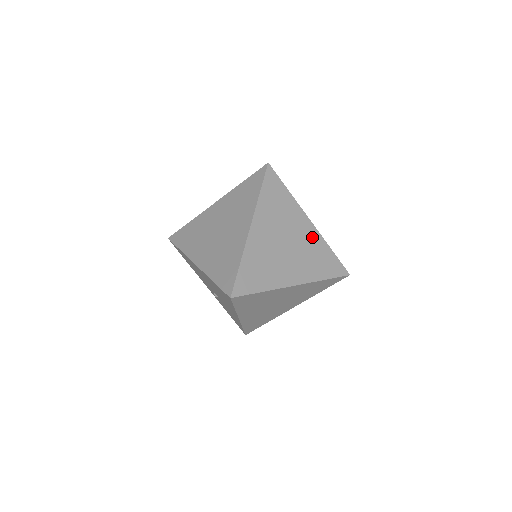
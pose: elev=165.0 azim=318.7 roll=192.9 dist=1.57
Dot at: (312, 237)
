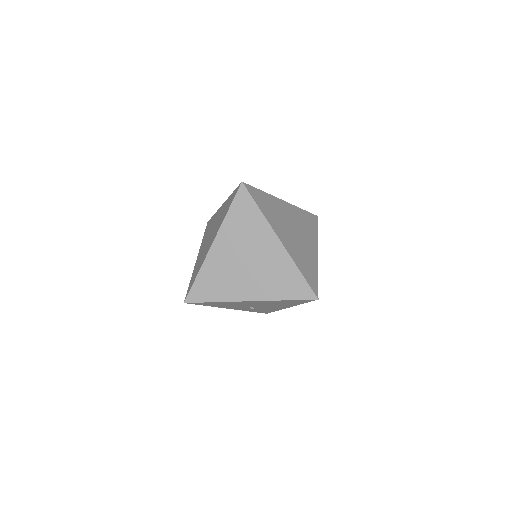
Dot at: (293, 212)
